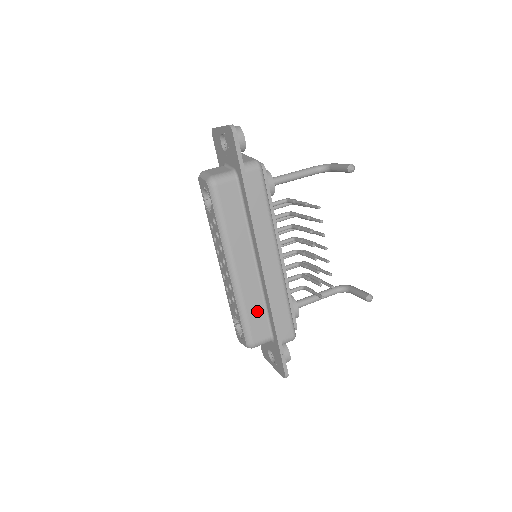
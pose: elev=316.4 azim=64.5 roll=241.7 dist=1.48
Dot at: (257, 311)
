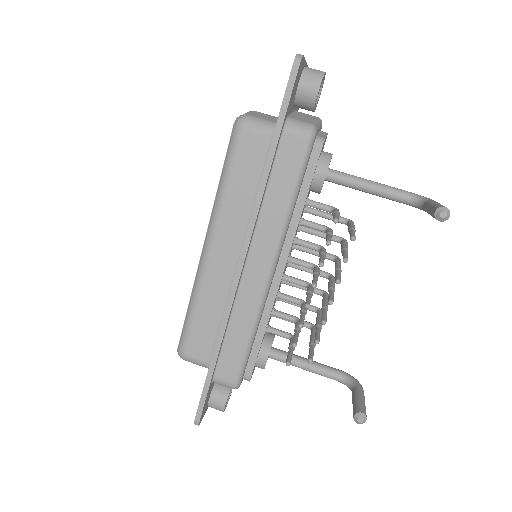
Dot at: (209, 319)
